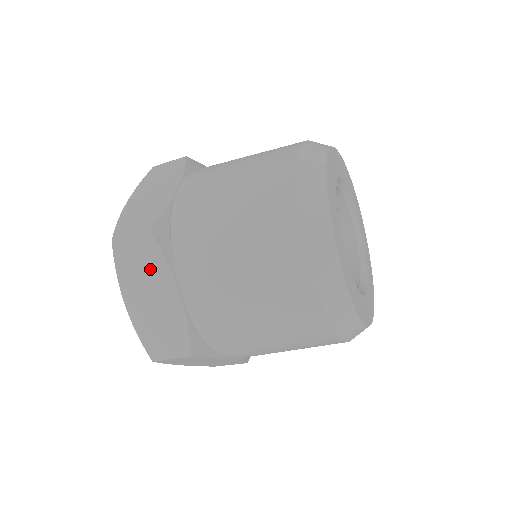
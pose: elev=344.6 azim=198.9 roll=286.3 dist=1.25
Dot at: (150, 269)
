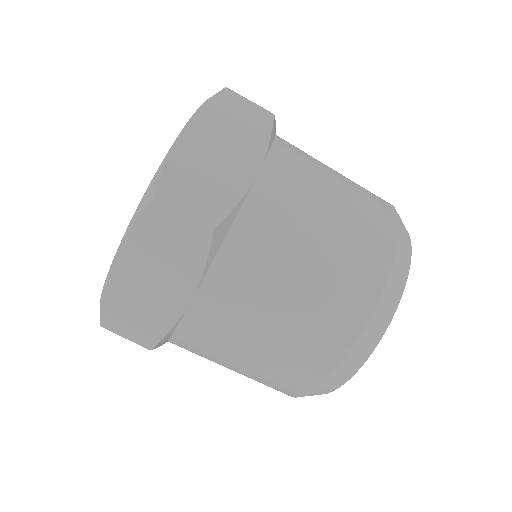
Dot at: (177, 259)
